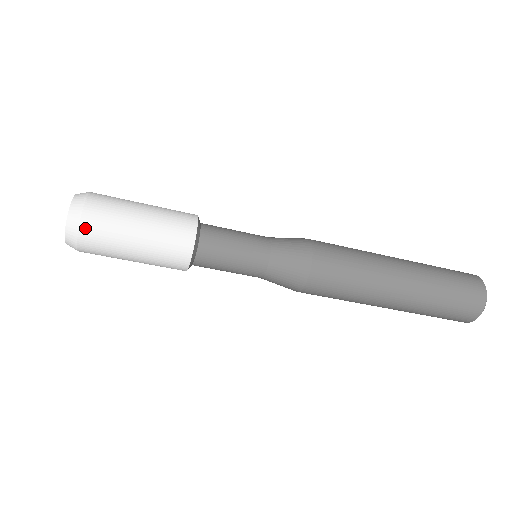
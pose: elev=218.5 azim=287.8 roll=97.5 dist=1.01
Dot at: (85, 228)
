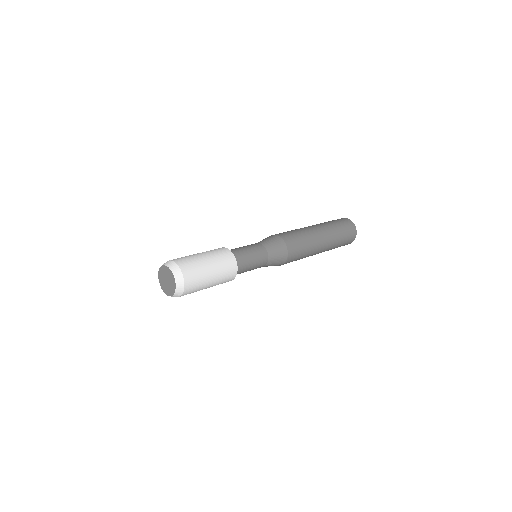
Dot at: occluded
